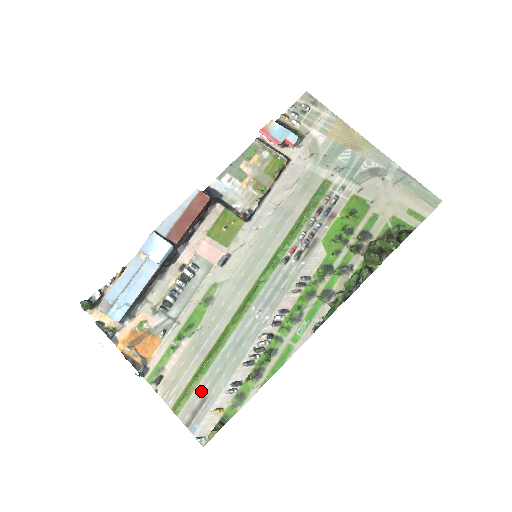
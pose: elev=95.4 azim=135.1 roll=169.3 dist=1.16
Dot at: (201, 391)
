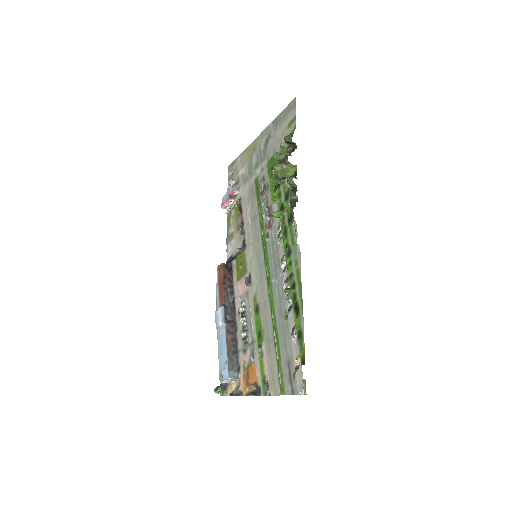
Dot at: (285, 362)
